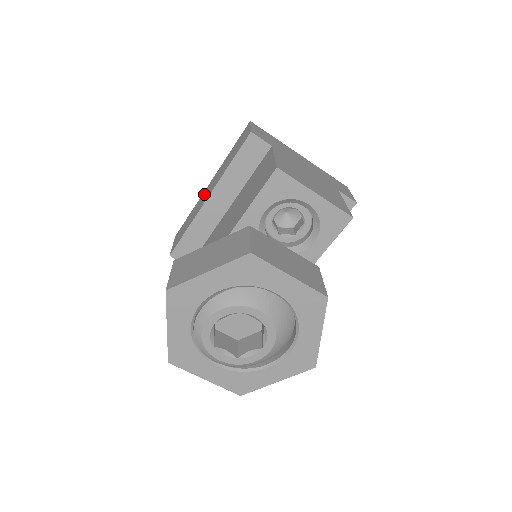
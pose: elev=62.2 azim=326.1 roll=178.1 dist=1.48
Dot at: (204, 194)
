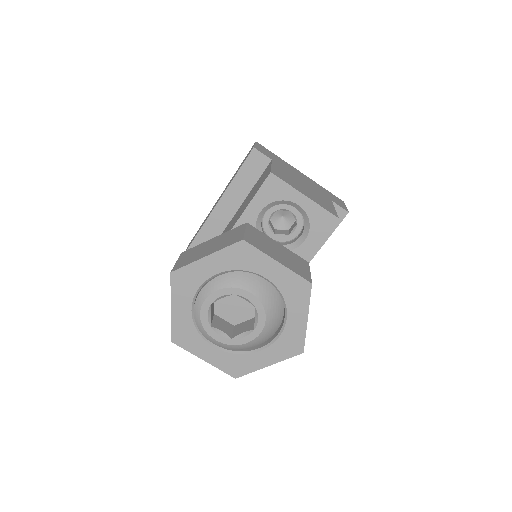
Dot at: occluded
